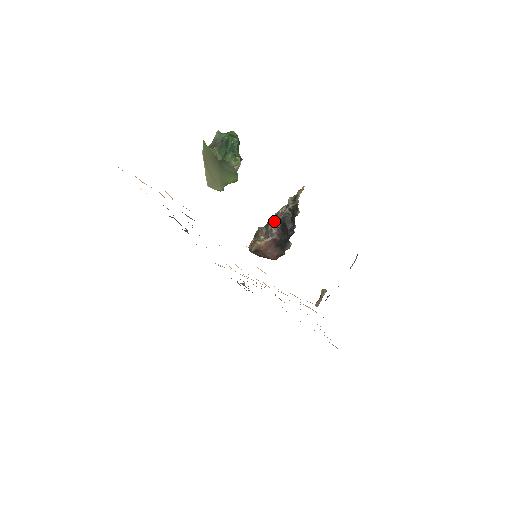
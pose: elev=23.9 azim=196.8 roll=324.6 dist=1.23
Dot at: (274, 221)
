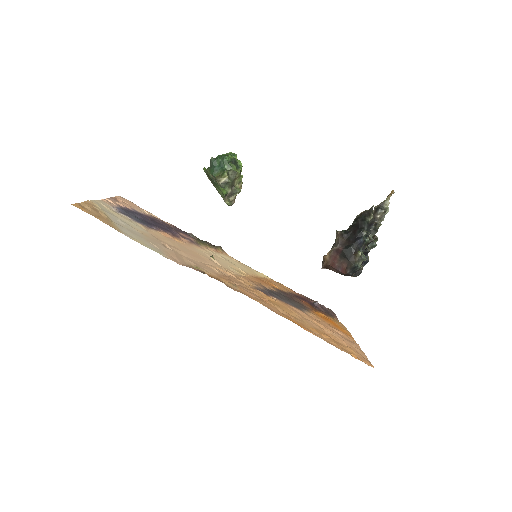
Dot at: (338, 231)
